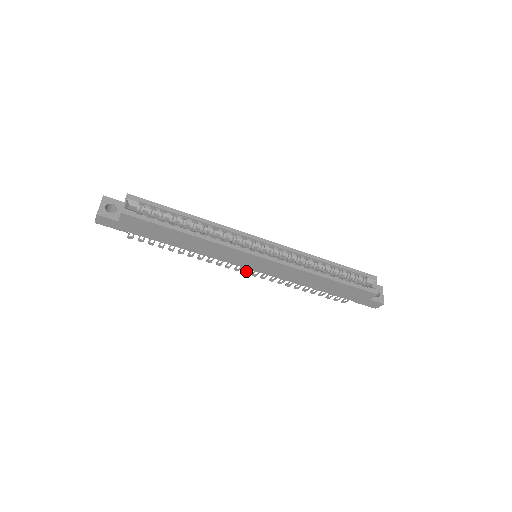
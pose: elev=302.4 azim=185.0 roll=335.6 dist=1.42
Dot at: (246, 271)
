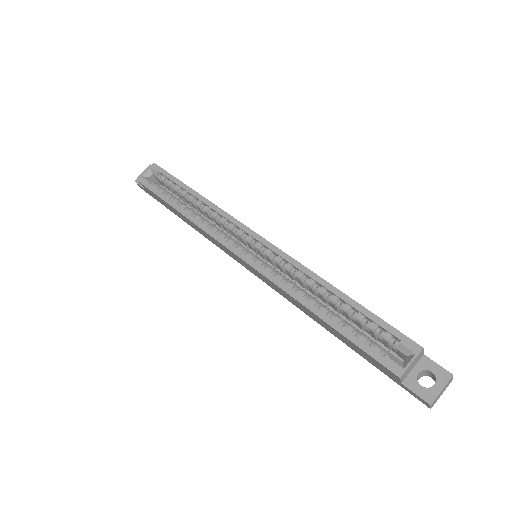
Dot at: occluded
